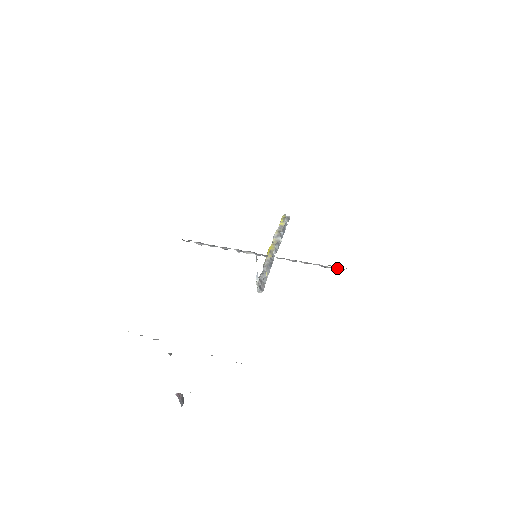
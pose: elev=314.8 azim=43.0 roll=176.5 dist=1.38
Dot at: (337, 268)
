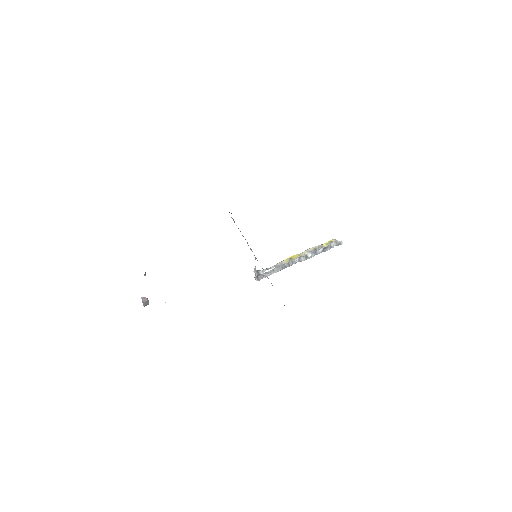
Dot at: occluded
